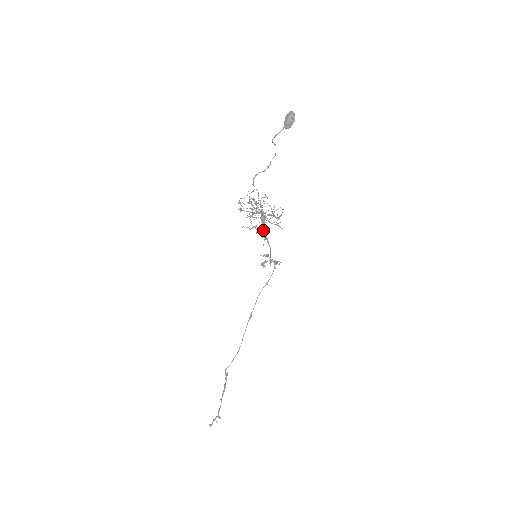
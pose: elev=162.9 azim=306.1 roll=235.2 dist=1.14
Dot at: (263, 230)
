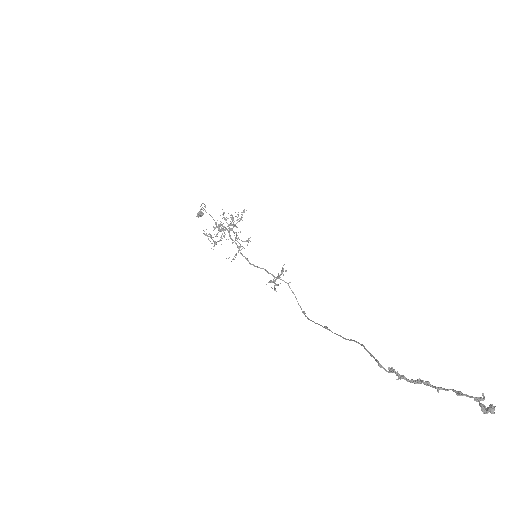
Dot at: occluded
